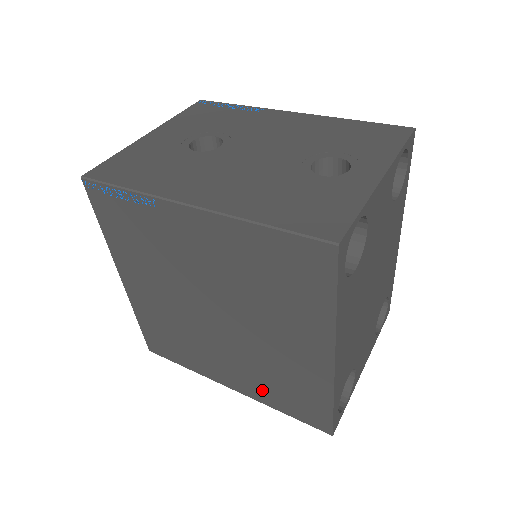
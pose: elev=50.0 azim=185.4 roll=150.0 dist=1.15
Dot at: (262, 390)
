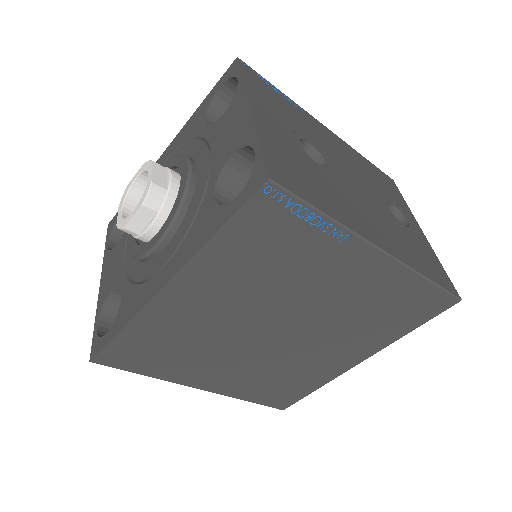
Dot at: (247, 387)
